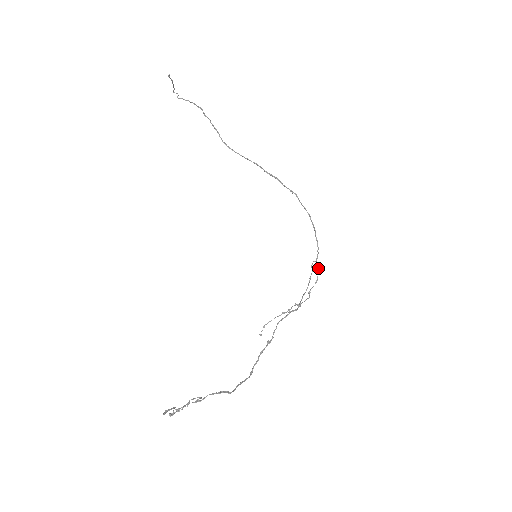
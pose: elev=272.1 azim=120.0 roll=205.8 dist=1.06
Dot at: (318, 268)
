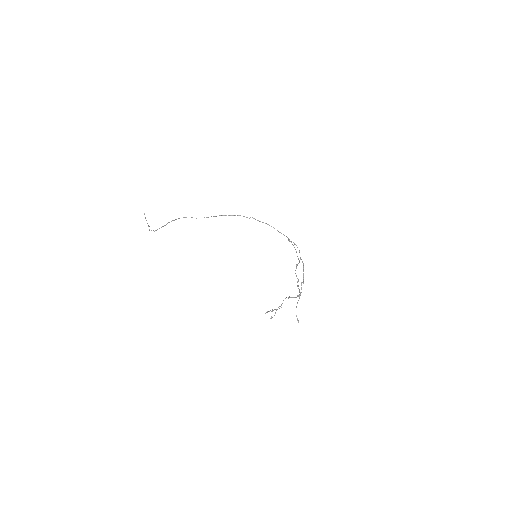
Dot at: (294, 243)
